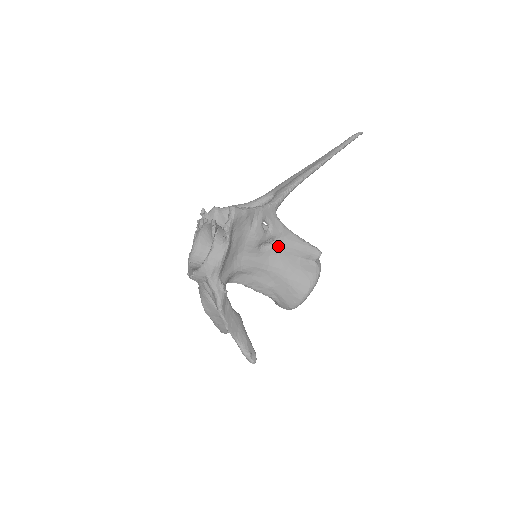
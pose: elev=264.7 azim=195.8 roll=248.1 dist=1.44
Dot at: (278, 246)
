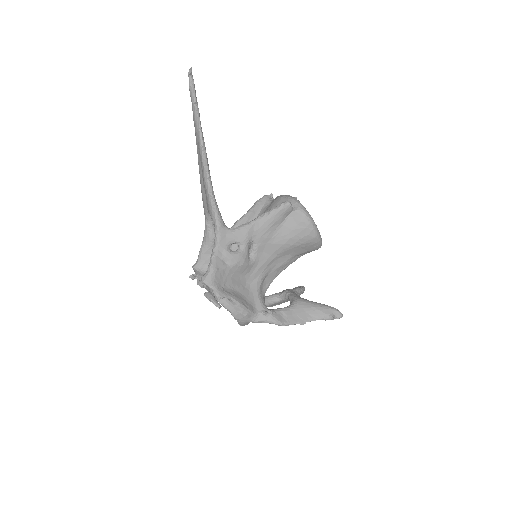
Dot at: (259, 241)
